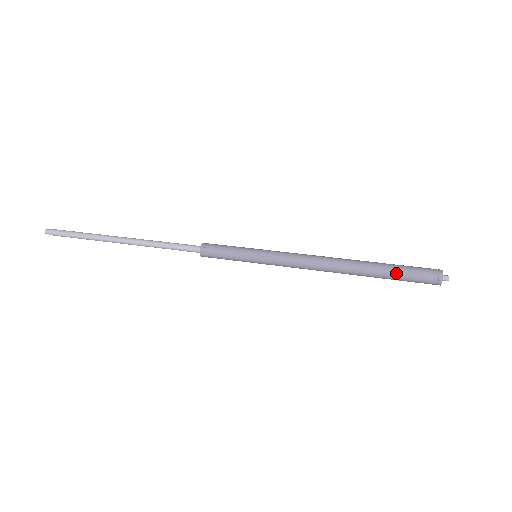
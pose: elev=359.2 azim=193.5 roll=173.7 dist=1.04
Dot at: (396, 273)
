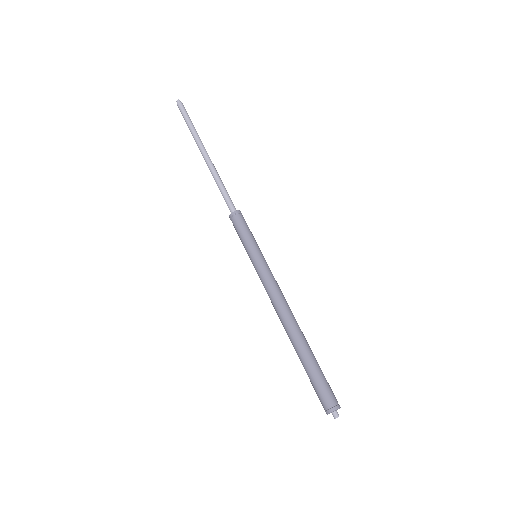
Dot at: (311, 371)
